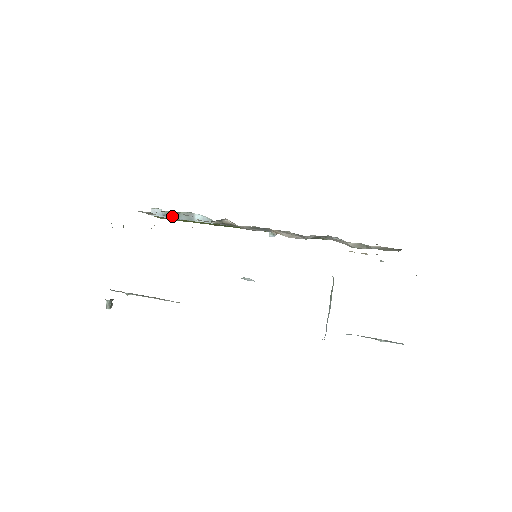
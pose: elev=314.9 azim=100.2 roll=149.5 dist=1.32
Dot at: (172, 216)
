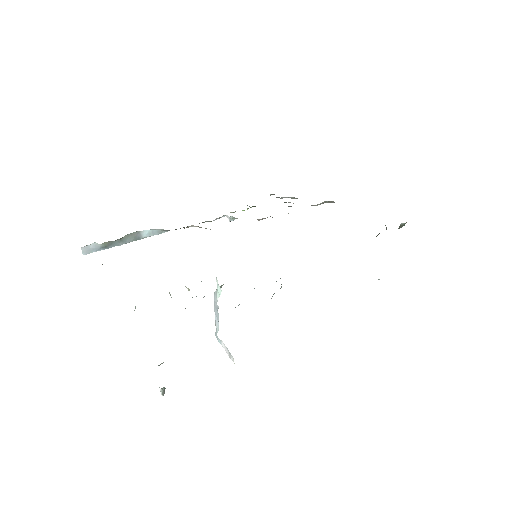
Dot at: (113, 245)
